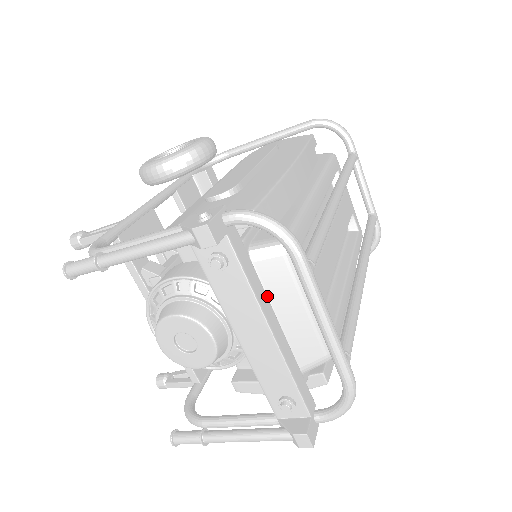
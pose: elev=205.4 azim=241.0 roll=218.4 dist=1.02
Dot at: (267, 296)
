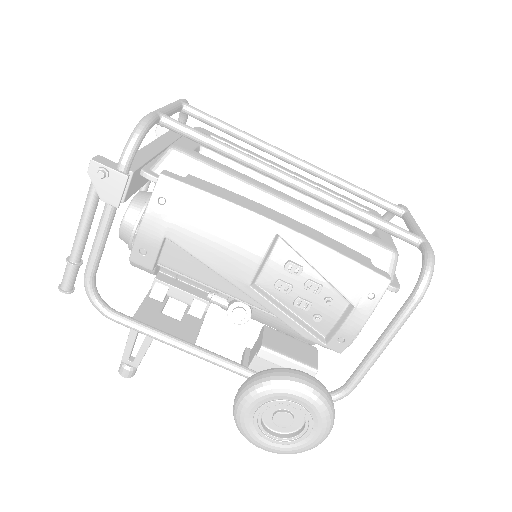
Dot at: occluded
